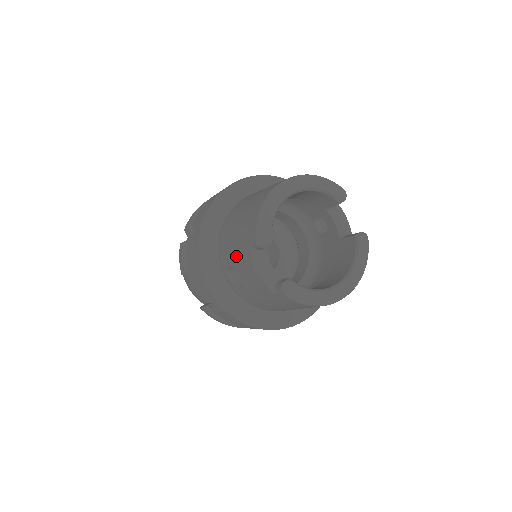
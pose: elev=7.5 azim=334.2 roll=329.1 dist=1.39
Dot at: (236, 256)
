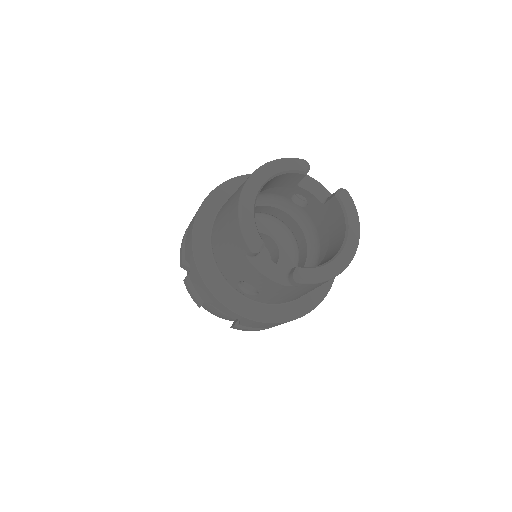
Dot at: (239, 270)
